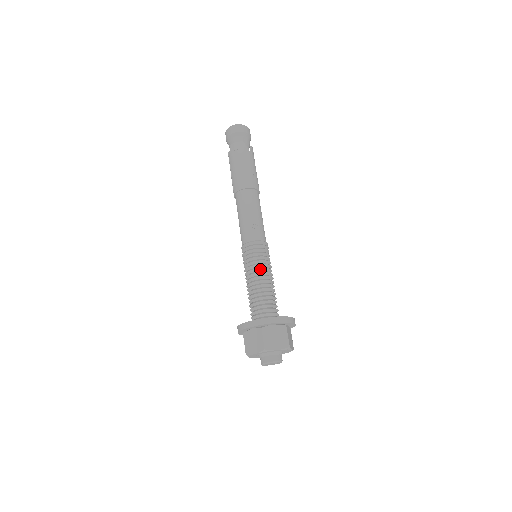
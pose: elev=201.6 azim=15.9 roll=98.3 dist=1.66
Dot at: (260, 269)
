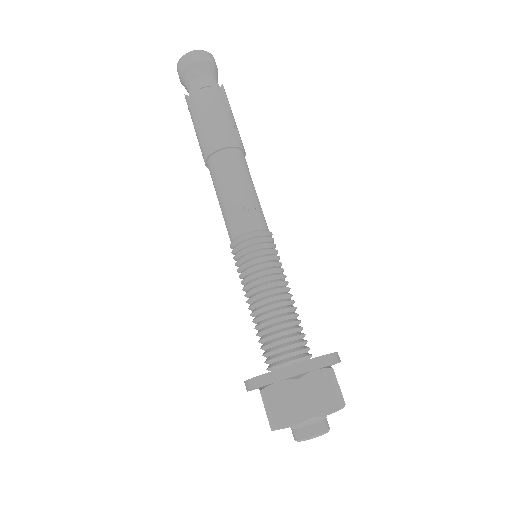
Dot at: (272, 277)
